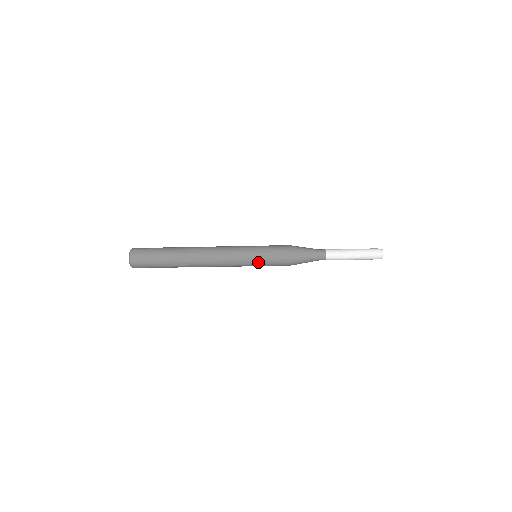
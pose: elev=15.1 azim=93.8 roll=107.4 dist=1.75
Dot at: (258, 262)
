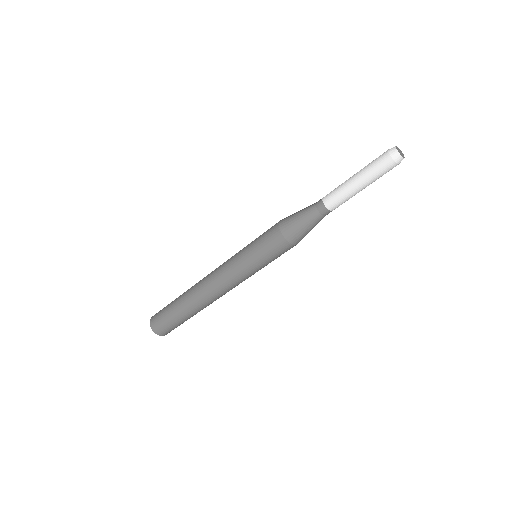
Dot at: (256, 263)
